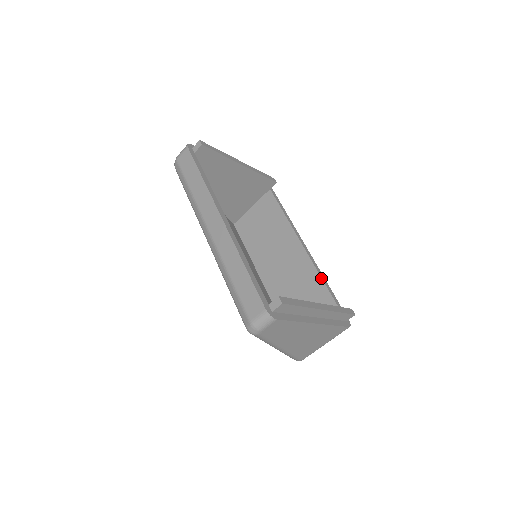
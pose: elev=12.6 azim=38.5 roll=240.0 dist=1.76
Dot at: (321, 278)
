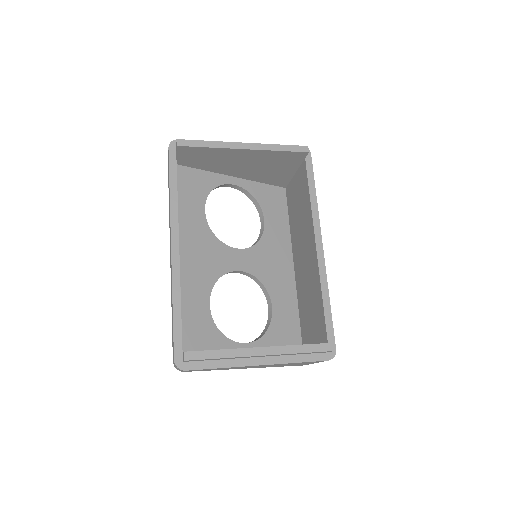
Dot at: (321, 291)
